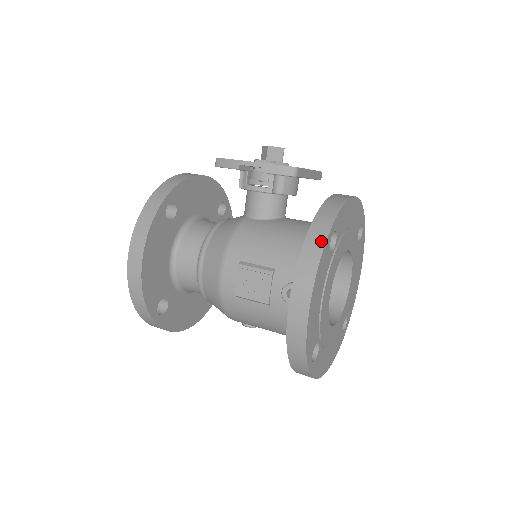
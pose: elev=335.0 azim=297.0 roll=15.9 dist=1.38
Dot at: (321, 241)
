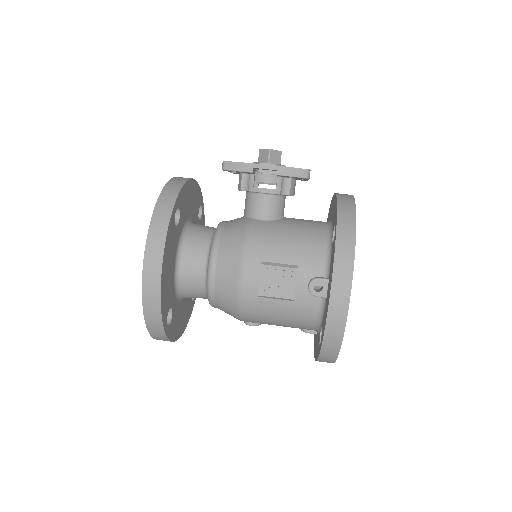
Dot at: (351, 236)
